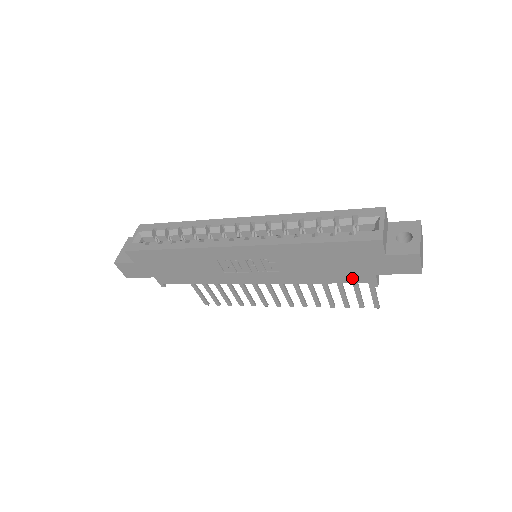
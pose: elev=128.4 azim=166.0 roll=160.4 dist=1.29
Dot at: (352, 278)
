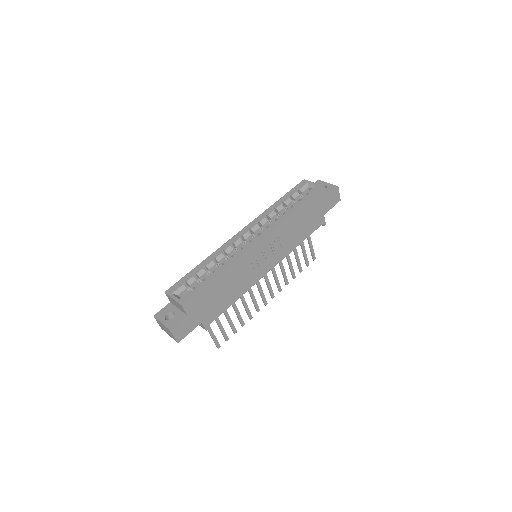
Dot at: (315, 226)
